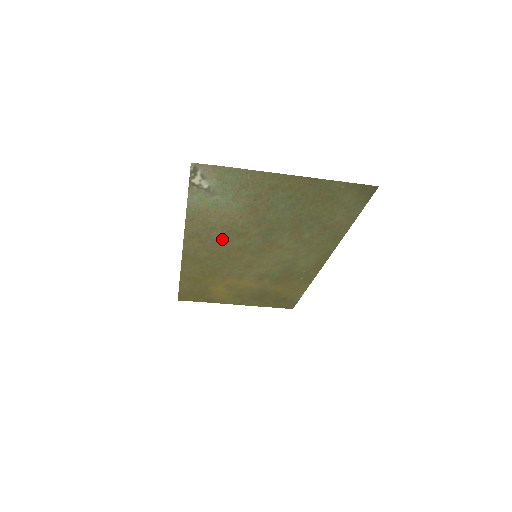
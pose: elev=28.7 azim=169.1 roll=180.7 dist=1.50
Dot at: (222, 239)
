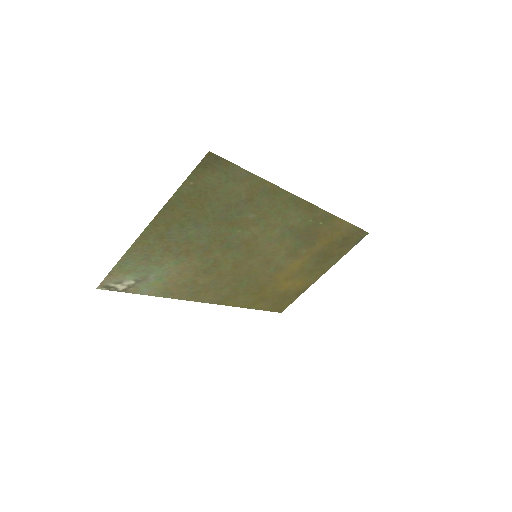
Dot at: (213, 277)
